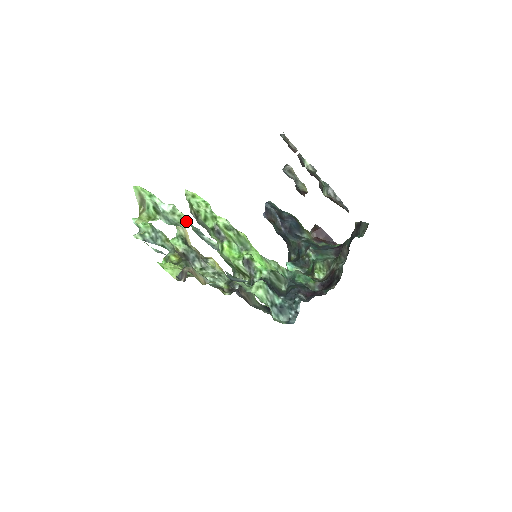
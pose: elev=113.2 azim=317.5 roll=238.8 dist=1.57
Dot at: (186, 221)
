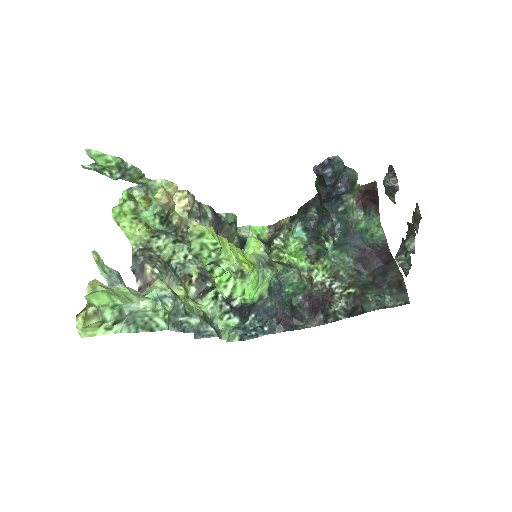
Dot at: (163, 321)
